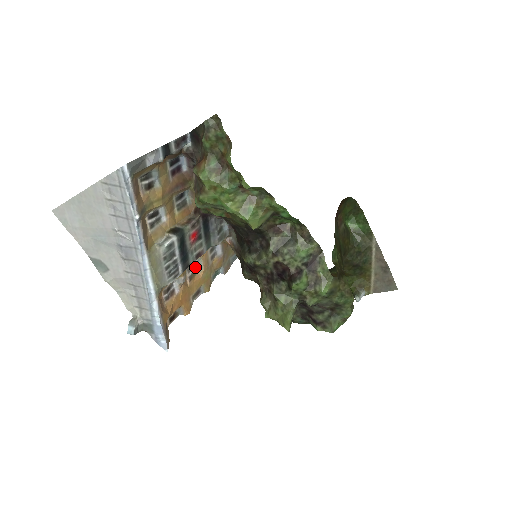
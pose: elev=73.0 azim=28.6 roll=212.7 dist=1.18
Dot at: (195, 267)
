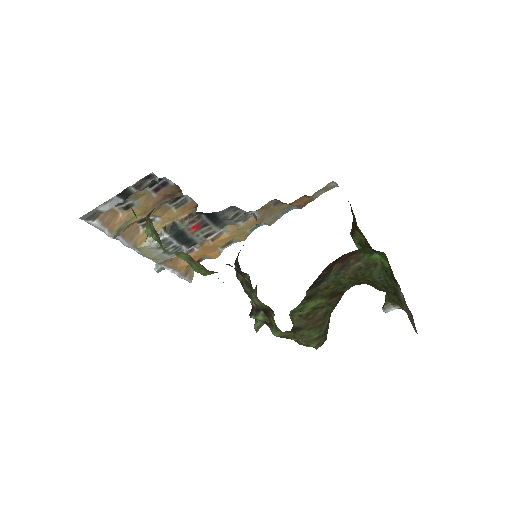
Dot at: (219, 231)
